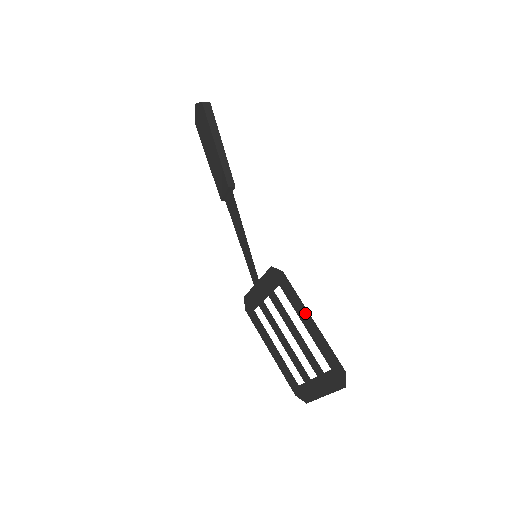
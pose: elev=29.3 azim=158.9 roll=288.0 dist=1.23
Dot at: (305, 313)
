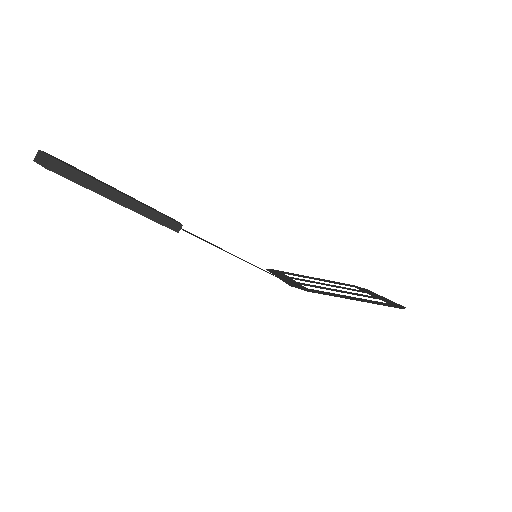
Dot at: (346, 298)
